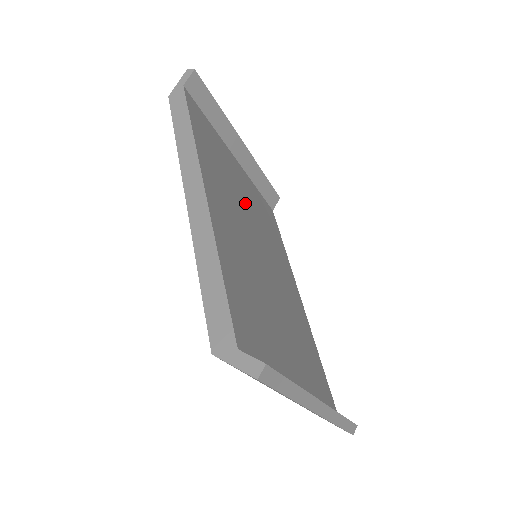
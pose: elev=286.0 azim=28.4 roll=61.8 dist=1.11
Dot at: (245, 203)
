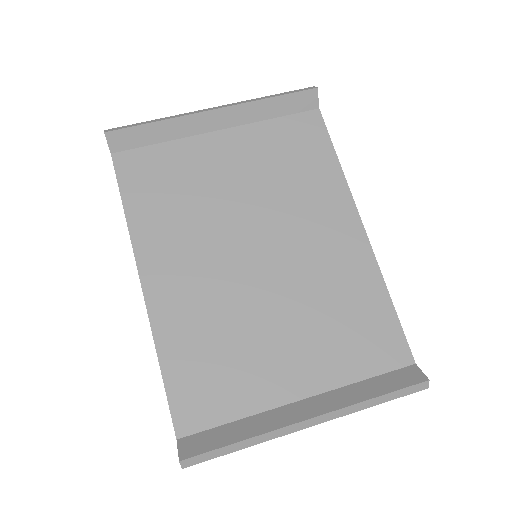
Dot at: (229, 201)
